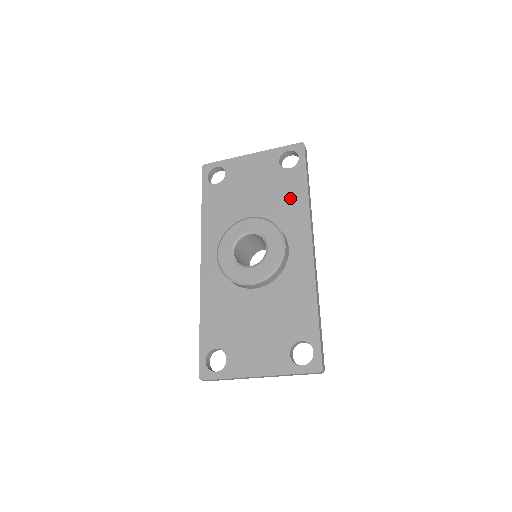
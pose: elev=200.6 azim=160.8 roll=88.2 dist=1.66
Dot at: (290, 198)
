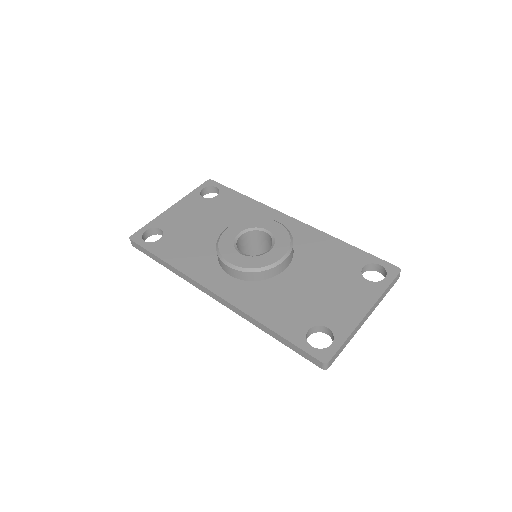
Dot at: (240, 208)
